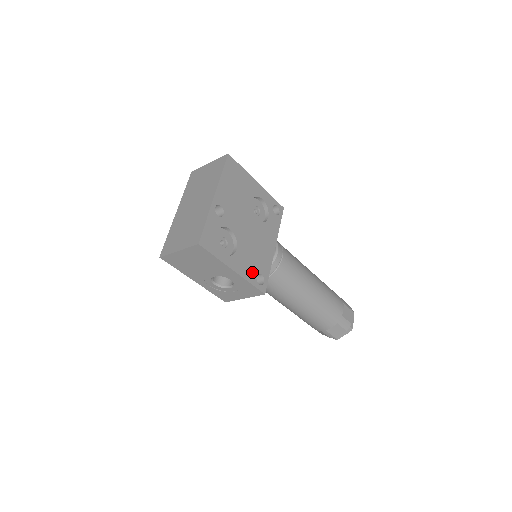
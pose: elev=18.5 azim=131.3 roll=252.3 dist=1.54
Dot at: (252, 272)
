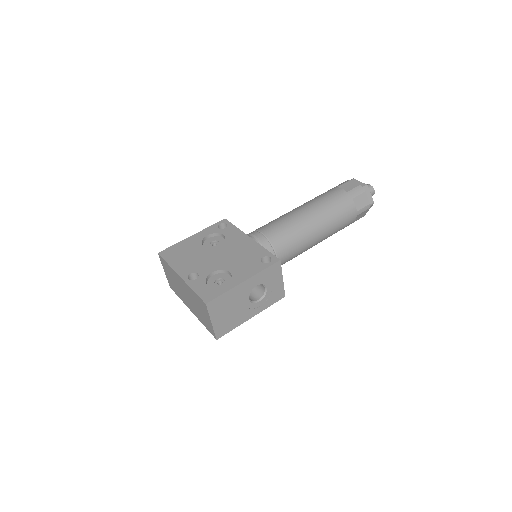
Dot at: (256, 265)
